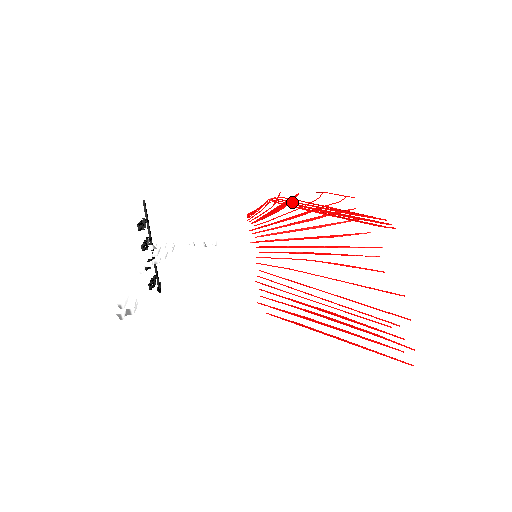
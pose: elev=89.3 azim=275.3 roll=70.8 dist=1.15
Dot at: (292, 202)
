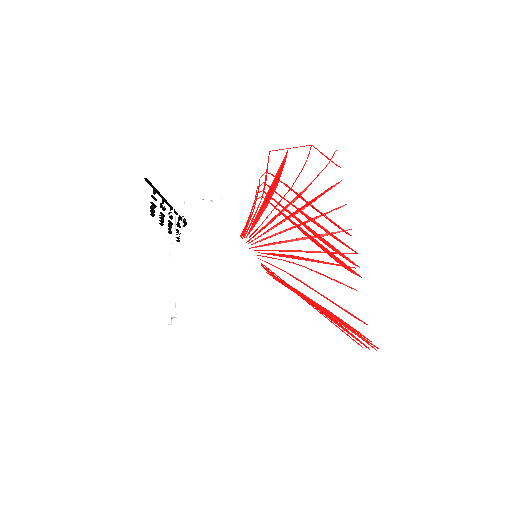
Dot at: occluded
